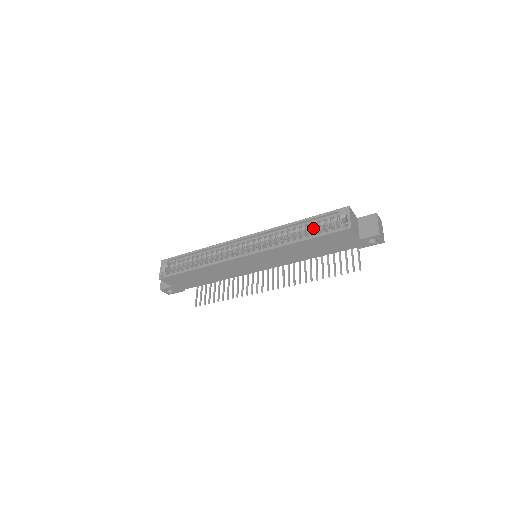
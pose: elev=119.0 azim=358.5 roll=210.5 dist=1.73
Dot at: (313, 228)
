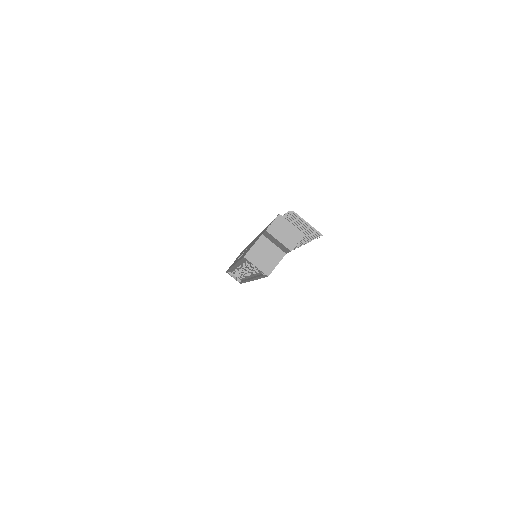
Dot at: occluded
